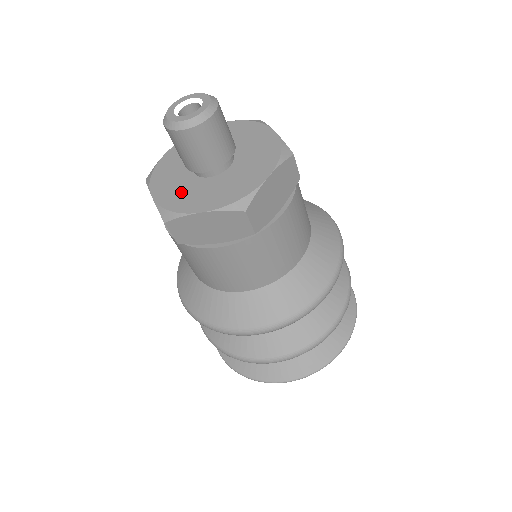
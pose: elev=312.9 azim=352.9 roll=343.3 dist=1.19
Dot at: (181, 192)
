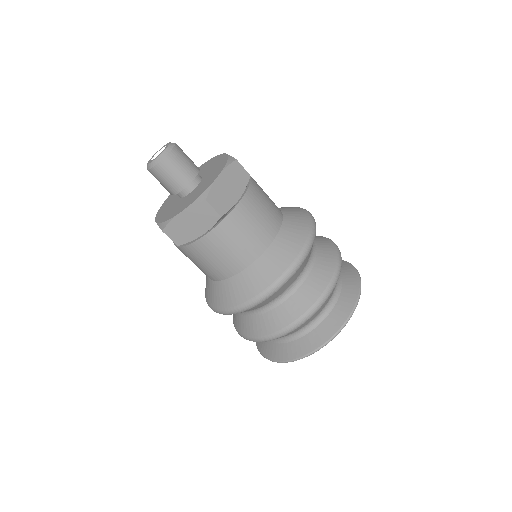
Dot at: (171, 210)
